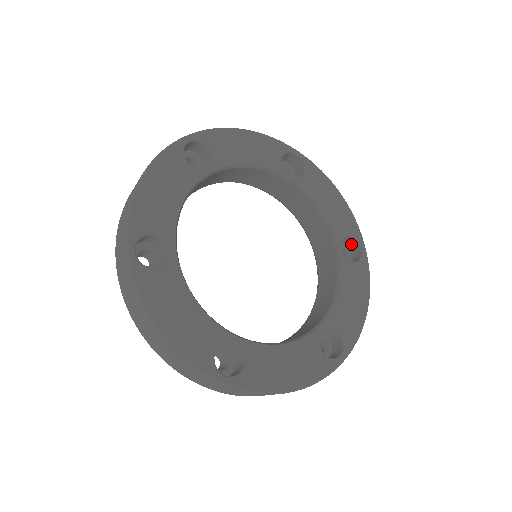
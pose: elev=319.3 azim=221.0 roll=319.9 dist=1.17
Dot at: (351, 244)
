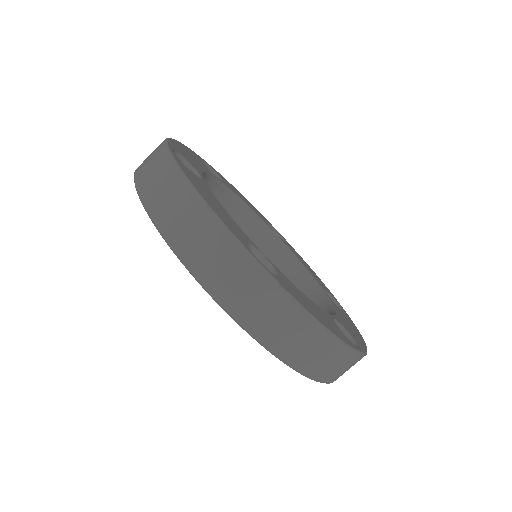
Dot at: occluded
